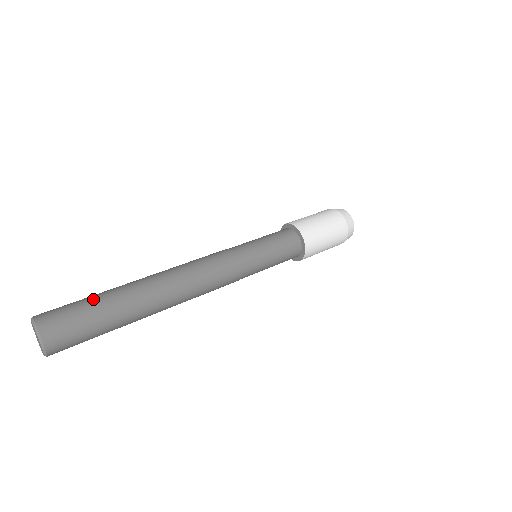
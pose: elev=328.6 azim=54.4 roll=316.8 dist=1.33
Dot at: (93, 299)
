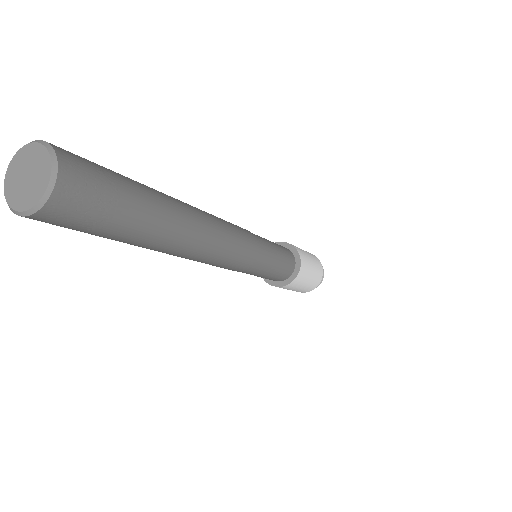
Dot at: (120, 174)
